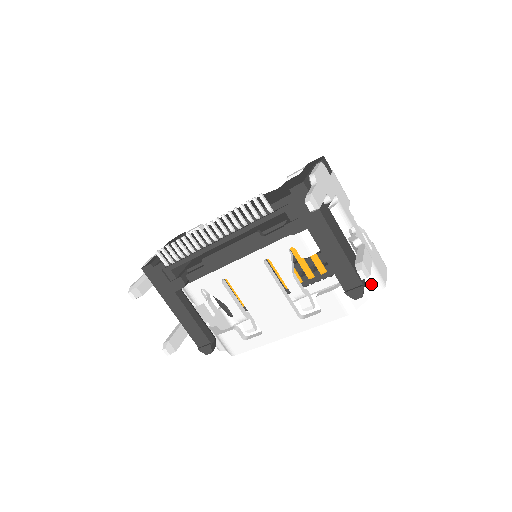
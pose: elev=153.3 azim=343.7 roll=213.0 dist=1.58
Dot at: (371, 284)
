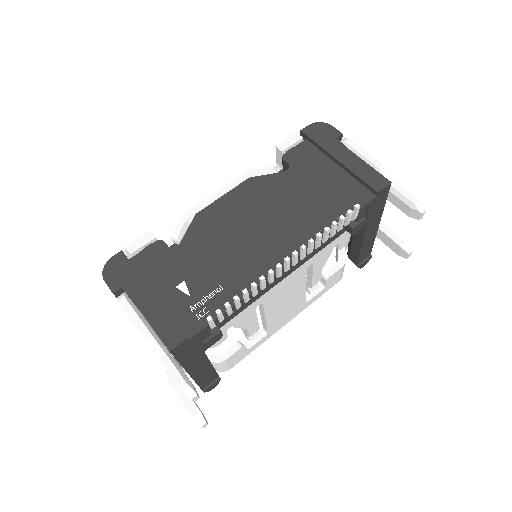
Dot at: (347, 244)
